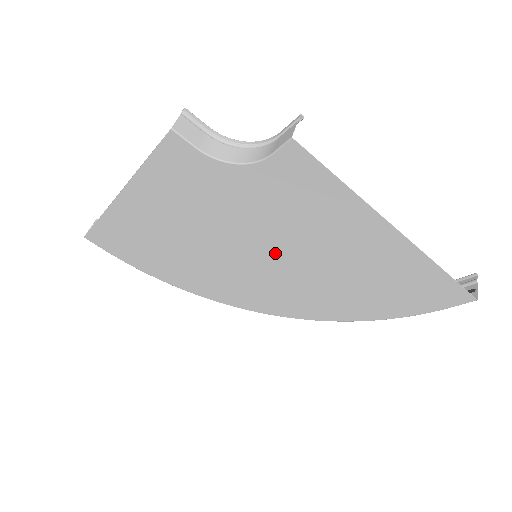
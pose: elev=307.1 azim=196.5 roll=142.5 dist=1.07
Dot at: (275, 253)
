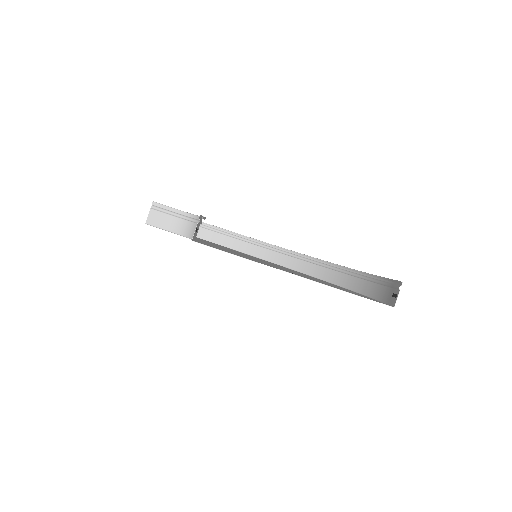
Dot at: occluded
